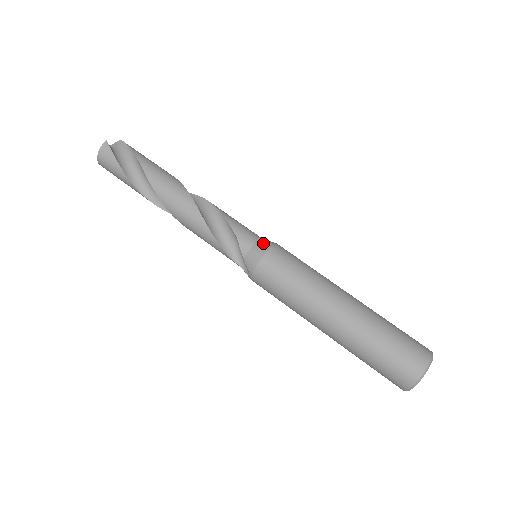
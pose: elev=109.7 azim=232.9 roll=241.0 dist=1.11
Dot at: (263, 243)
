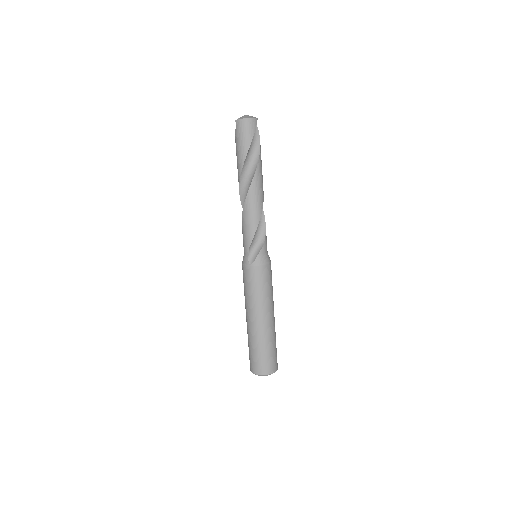
Dot at: occluded
